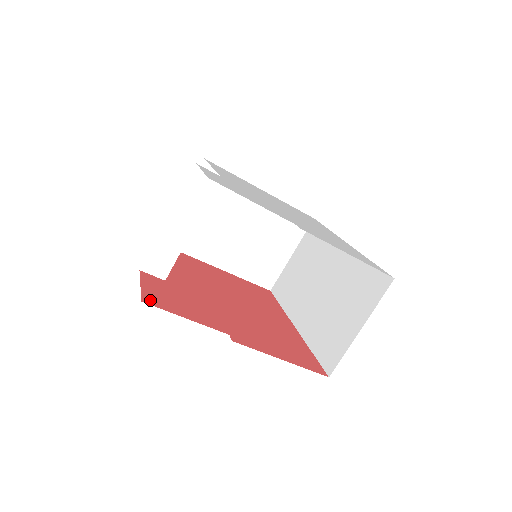
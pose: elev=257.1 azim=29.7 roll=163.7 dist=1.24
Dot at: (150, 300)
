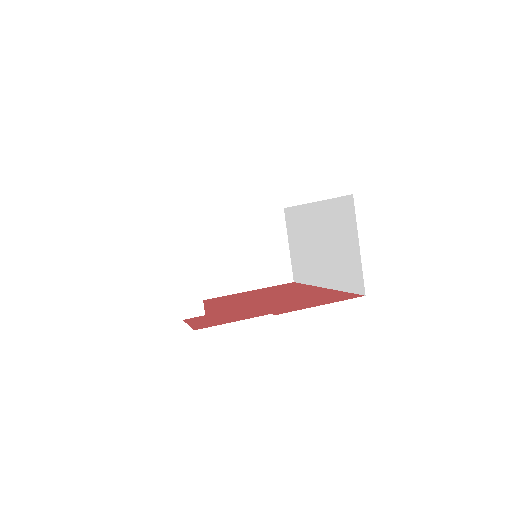
Dot at: (200, 327)
